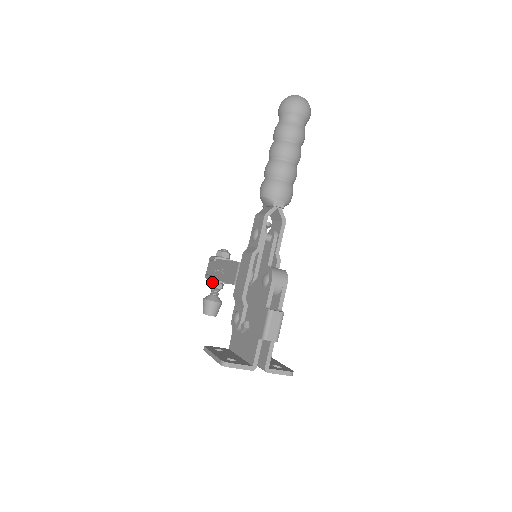
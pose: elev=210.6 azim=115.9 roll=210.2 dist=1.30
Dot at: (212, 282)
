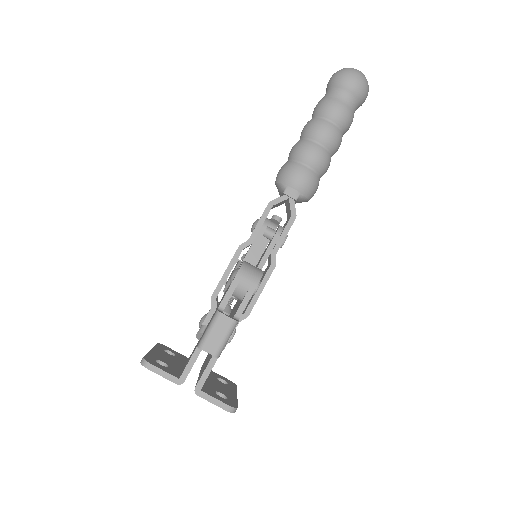
Dot at: occluded
